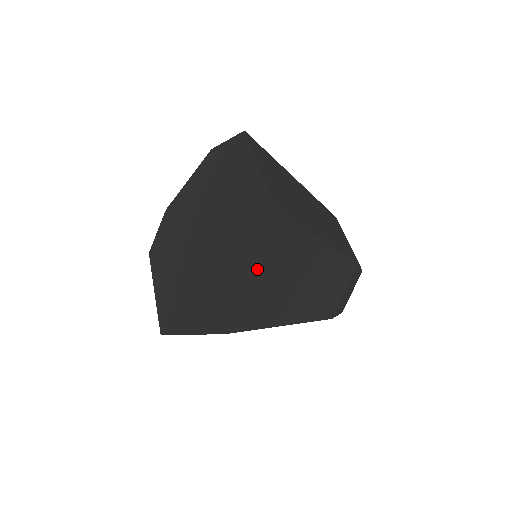
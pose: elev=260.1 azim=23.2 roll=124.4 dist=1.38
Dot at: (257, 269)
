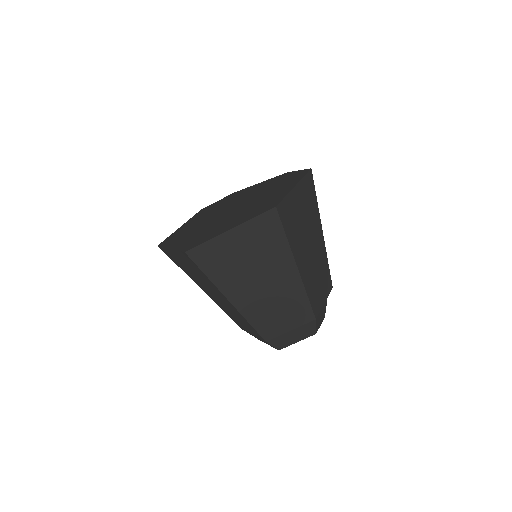
Dot at: (237, 231)
